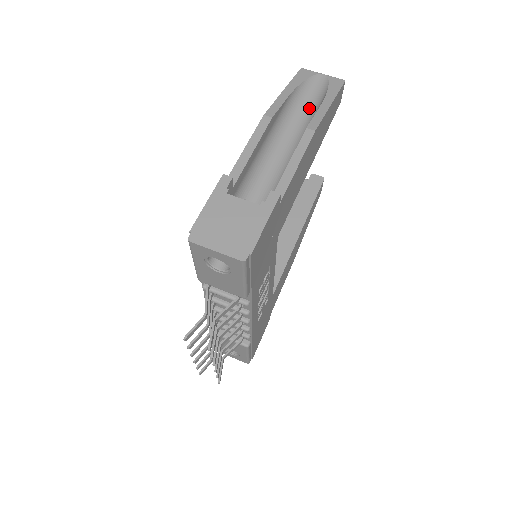
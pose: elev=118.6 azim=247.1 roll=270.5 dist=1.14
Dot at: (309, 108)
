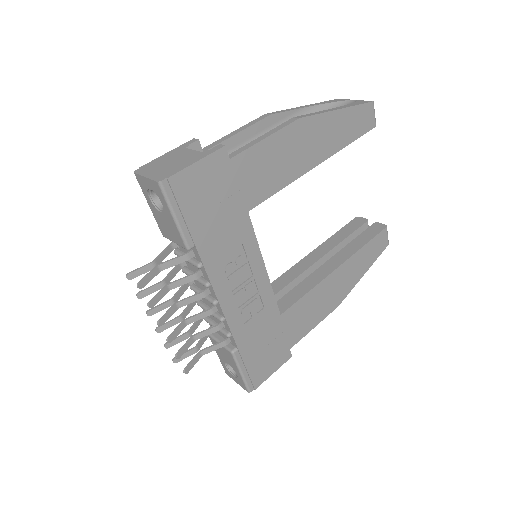
Dot at: occluded
